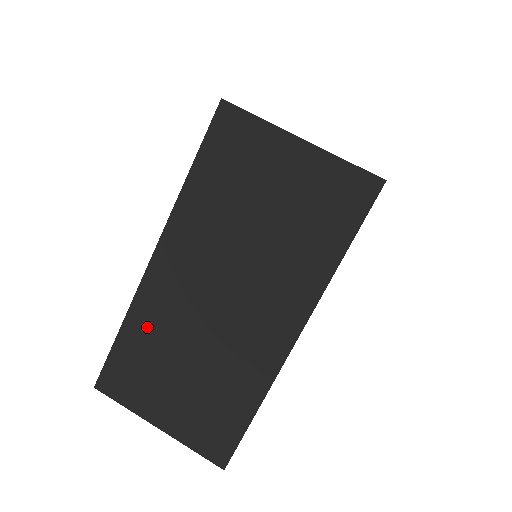
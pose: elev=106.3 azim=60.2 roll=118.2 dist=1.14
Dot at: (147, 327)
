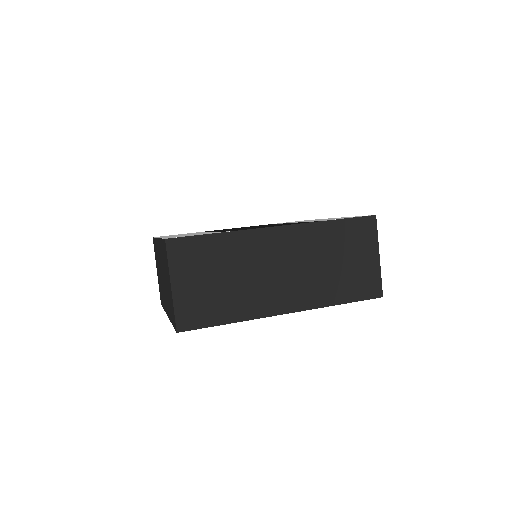
Dot at: occluded
